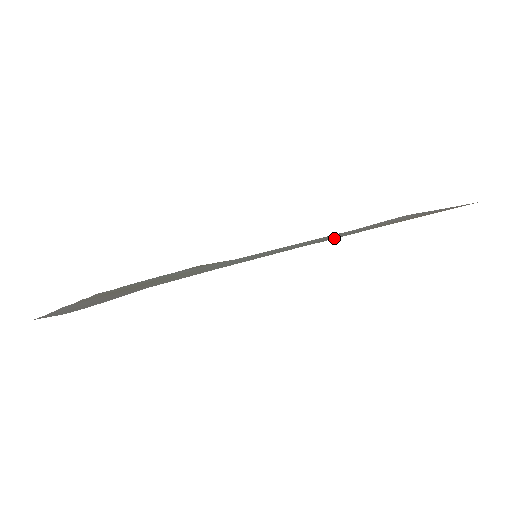
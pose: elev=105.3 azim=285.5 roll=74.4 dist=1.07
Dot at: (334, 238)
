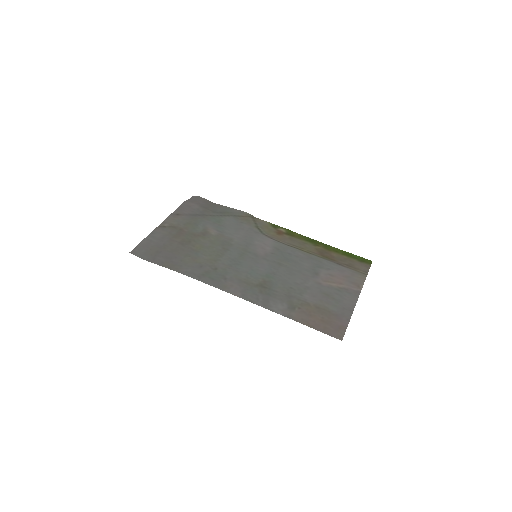
Dot at: (264, 305)
